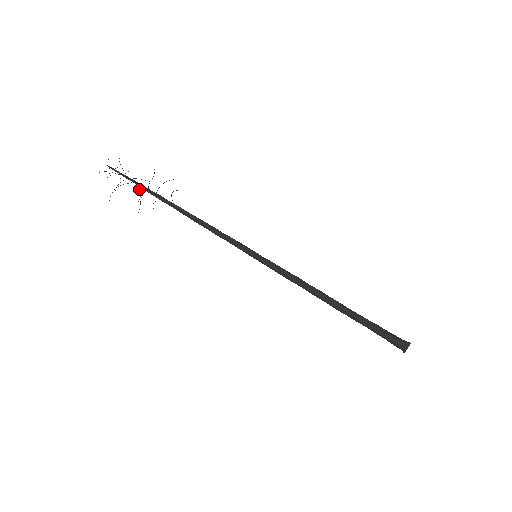
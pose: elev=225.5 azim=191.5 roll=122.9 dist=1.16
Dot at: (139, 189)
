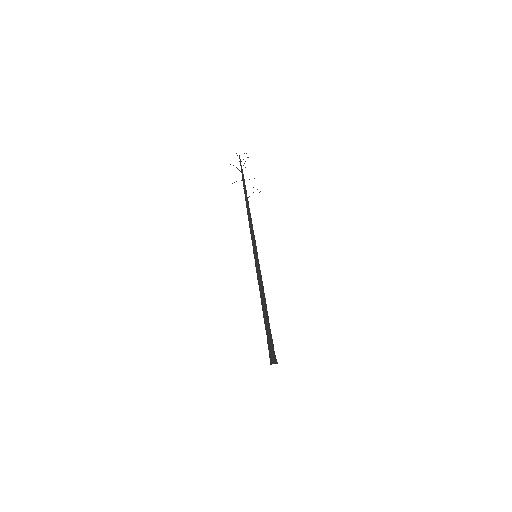
Dot at: occluded
